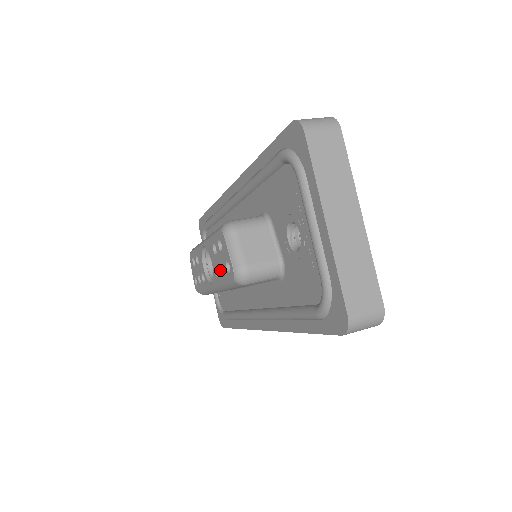
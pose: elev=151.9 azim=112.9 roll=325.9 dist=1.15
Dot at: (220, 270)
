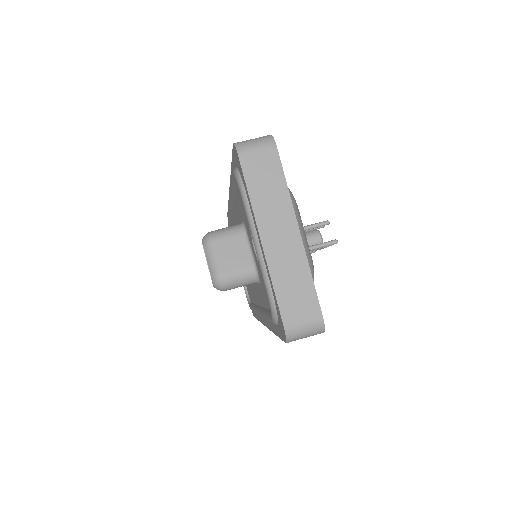
Dot at: occluded
